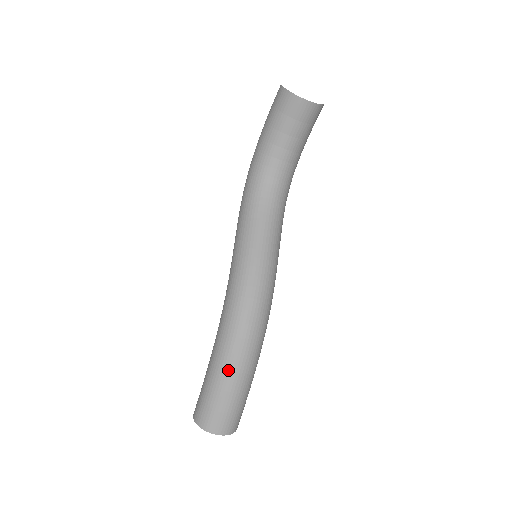
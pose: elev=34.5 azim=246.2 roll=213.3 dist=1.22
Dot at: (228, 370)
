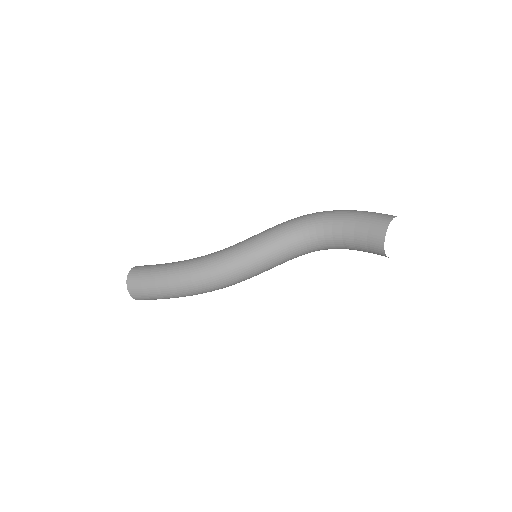
Dot at: (170, 287)
